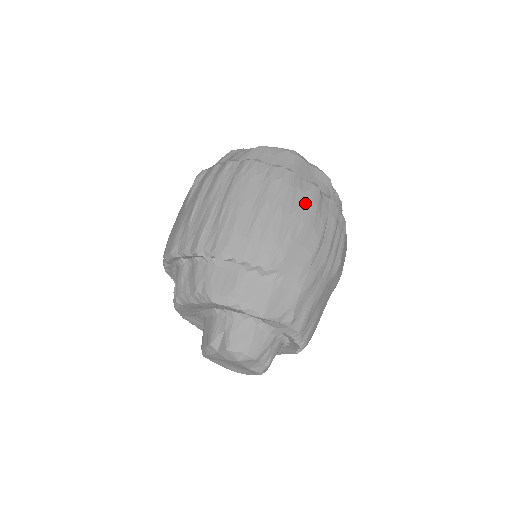
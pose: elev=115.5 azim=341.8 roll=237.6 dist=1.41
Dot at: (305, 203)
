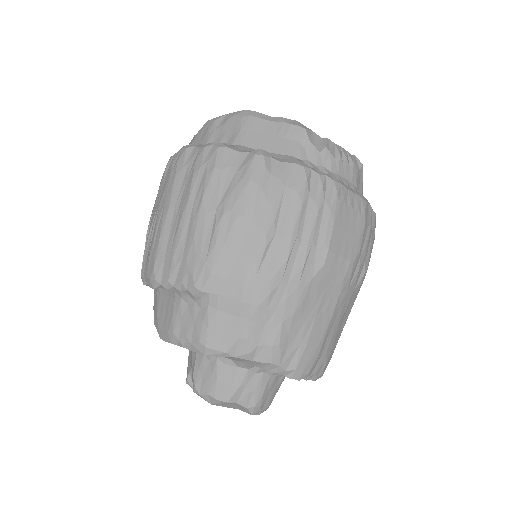
Dot at: (237, 187)
